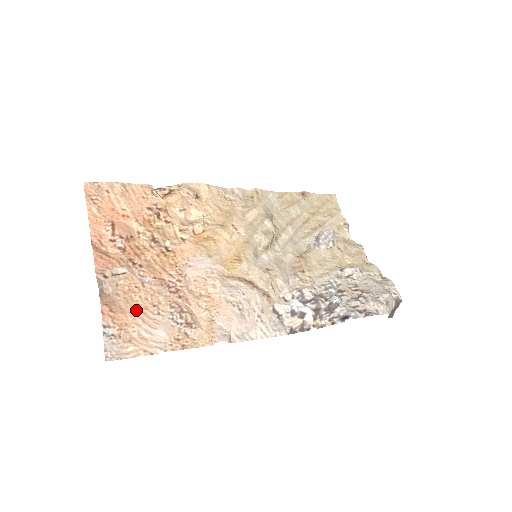
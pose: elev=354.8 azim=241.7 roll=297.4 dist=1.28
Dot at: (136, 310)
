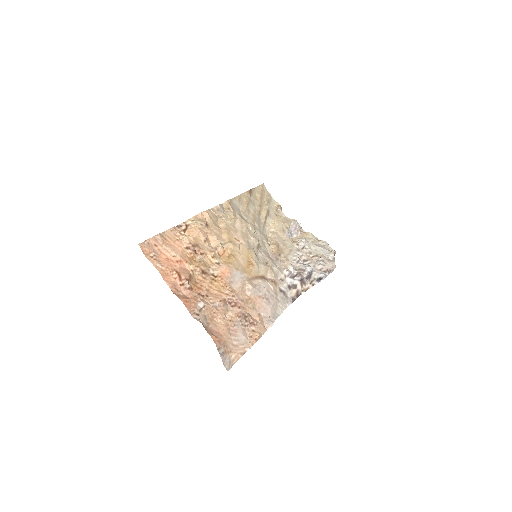
Dot at: (224, 329)
